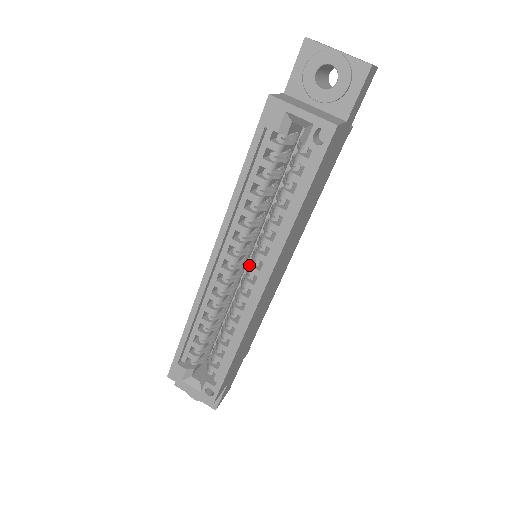
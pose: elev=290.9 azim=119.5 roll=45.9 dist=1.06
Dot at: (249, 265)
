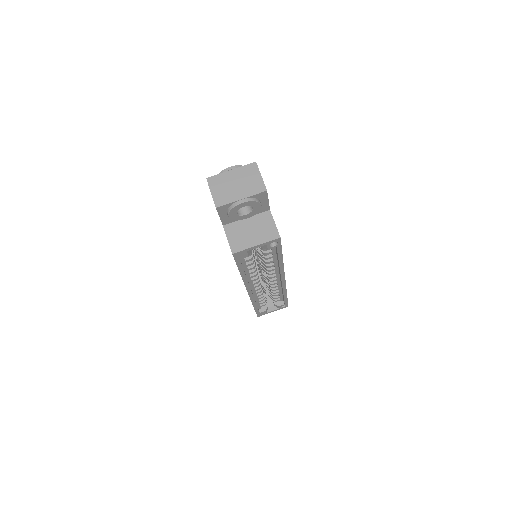
Dot at: (264, 273)
